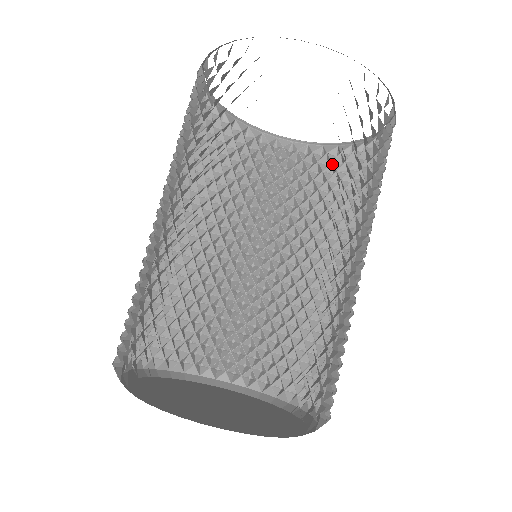
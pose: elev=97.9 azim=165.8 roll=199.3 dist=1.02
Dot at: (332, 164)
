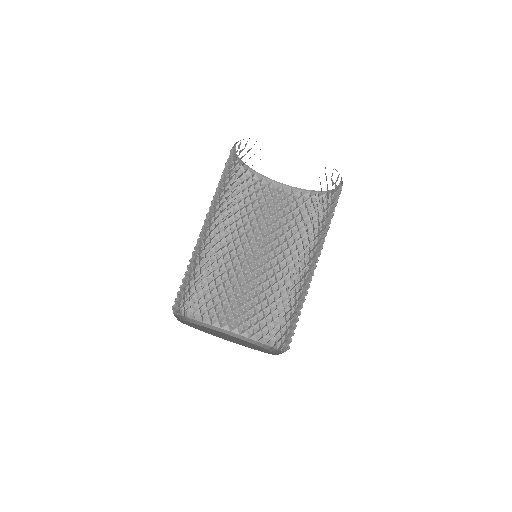
Dot at: occluded
